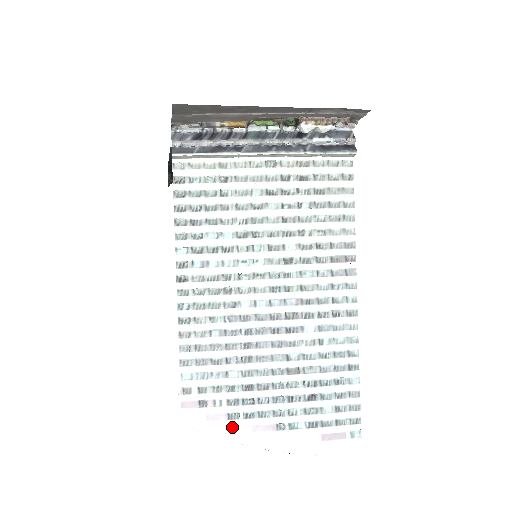
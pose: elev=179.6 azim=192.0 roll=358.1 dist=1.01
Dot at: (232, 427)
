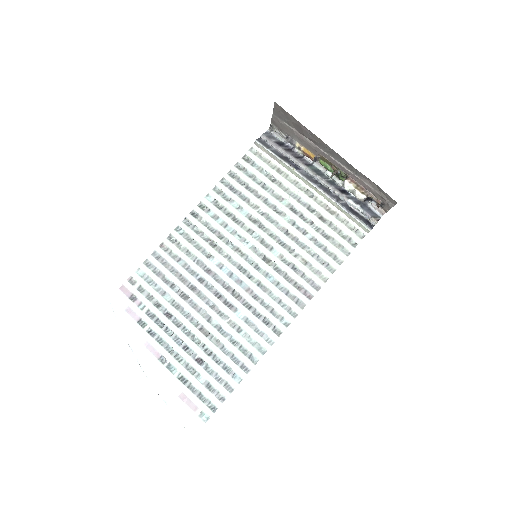
Dot at: (135, 329)
